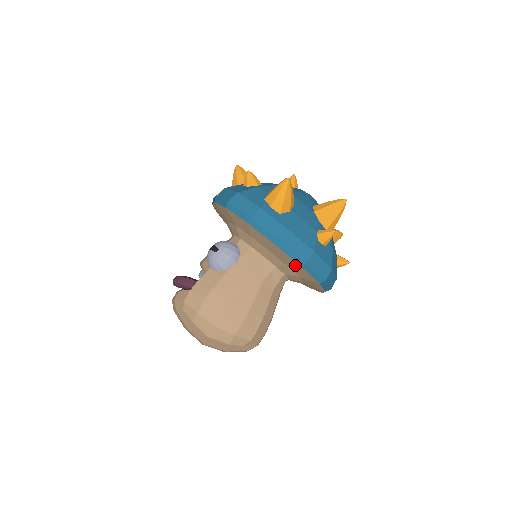
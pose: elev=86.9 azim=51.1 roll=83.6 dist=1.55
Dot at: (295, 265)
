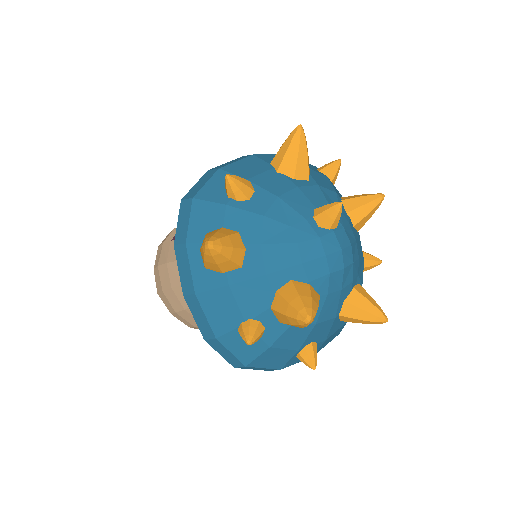
Dot at: occluded
